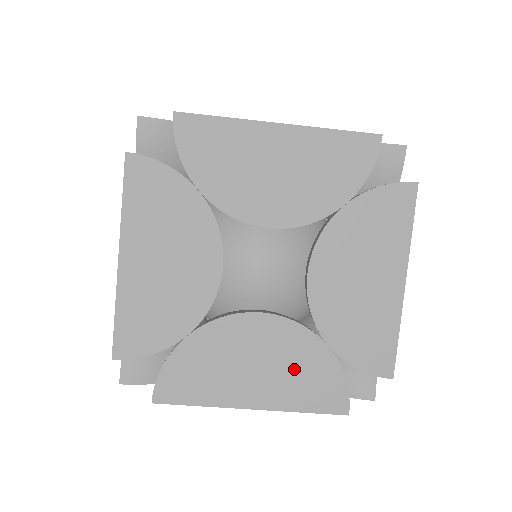
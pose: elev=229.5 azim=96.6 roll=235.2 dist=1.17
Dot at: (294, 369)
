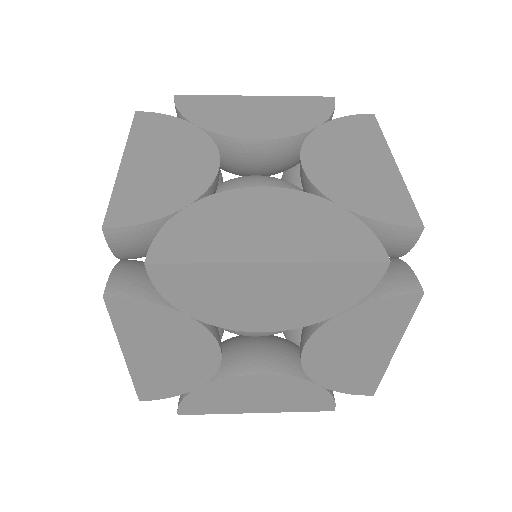
Dot at: (290, 396)
